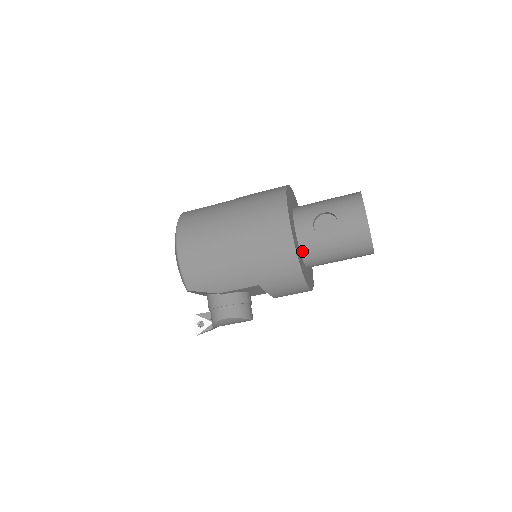
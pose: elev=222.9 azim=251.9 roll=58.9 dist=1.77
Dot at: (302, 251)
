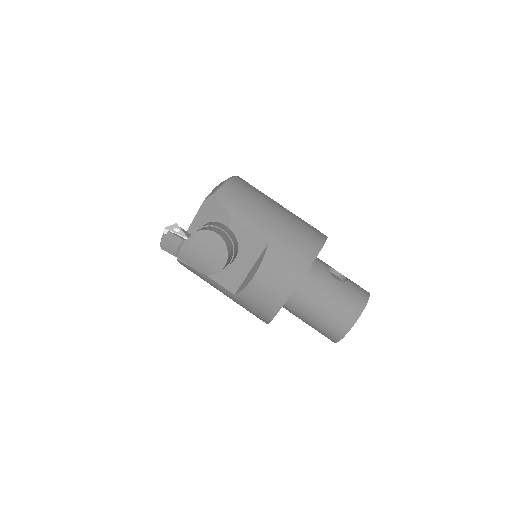
Dot at: (309, 269)
